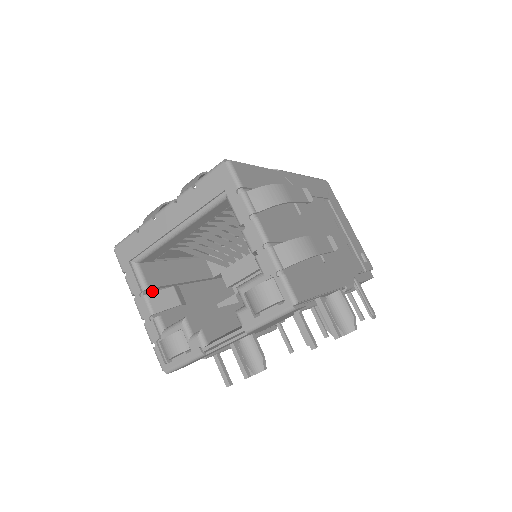
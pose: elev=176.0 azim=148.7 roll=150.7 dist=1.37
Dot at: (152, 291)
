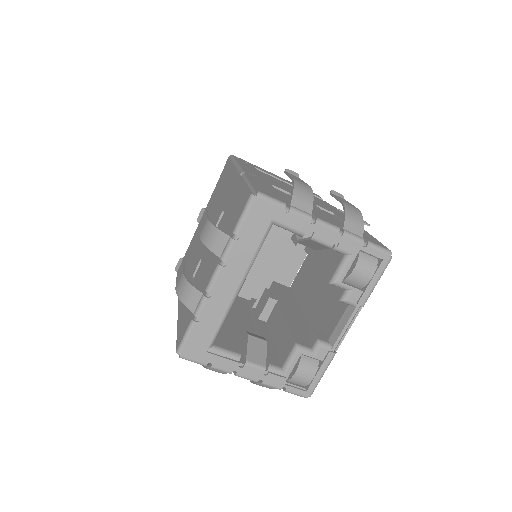
Dot at: occluded
